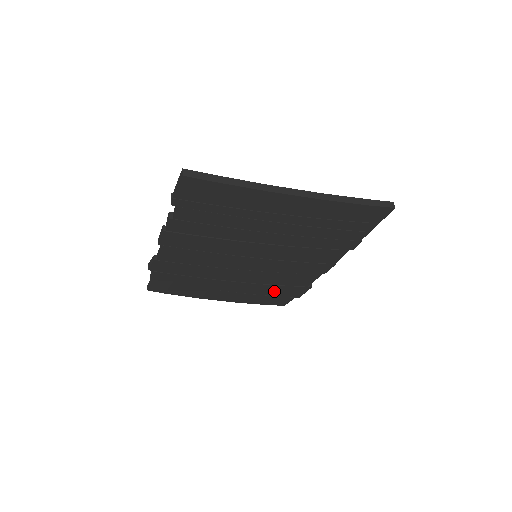
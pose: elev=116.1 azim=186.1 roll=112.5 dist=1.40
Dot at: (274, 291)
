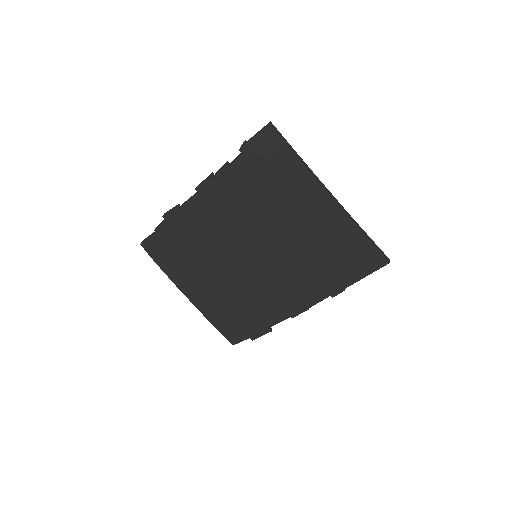
Dot at: (240, 315)
